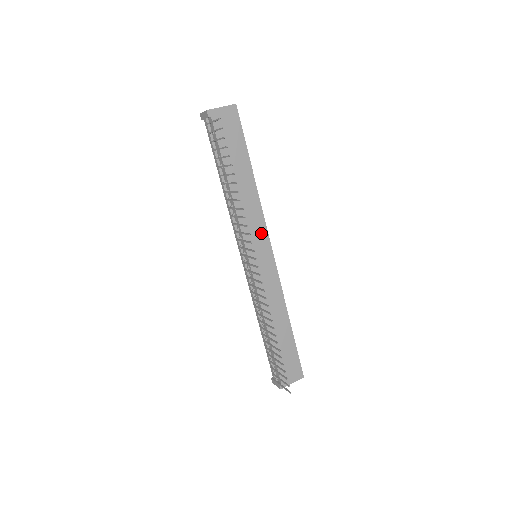
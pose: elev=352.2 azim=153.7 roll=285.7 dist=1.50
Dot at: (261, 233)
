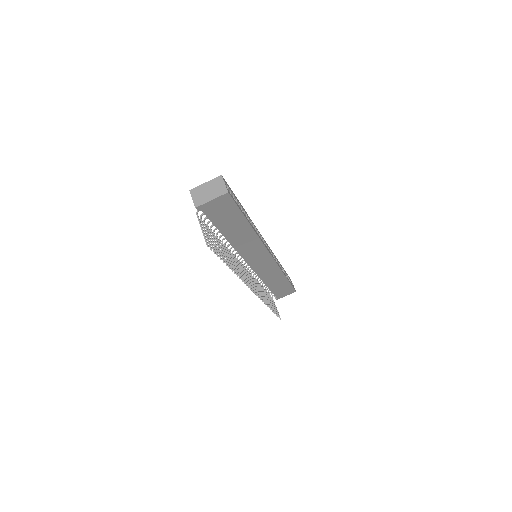
Dot at: (260, 250)
